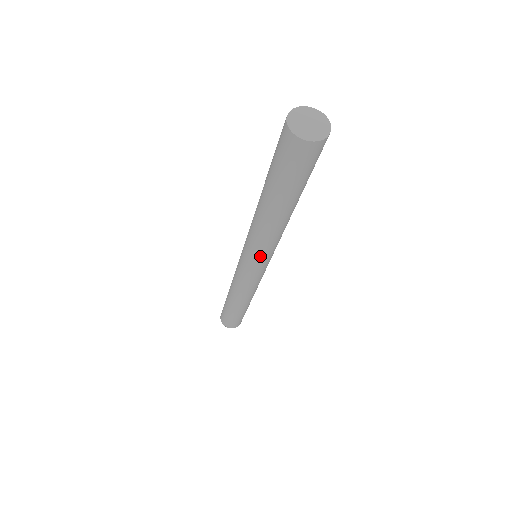
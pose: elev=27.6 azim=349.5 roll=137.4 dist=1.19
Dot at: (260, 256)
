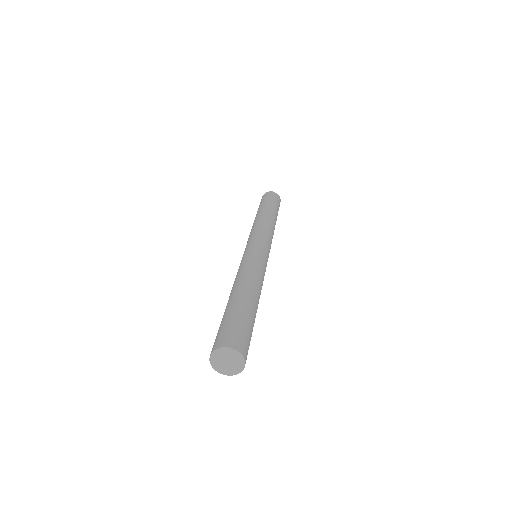
Dot at: occluded
